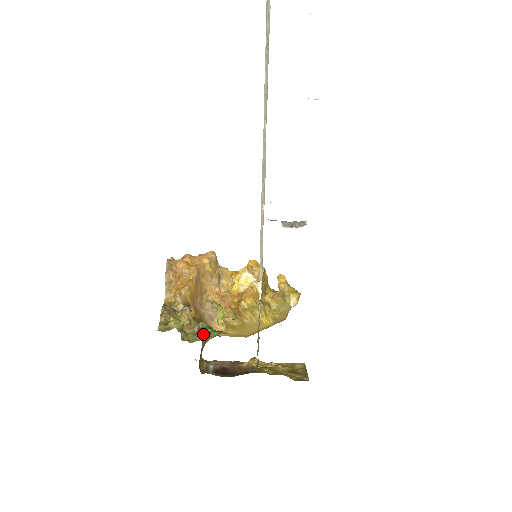
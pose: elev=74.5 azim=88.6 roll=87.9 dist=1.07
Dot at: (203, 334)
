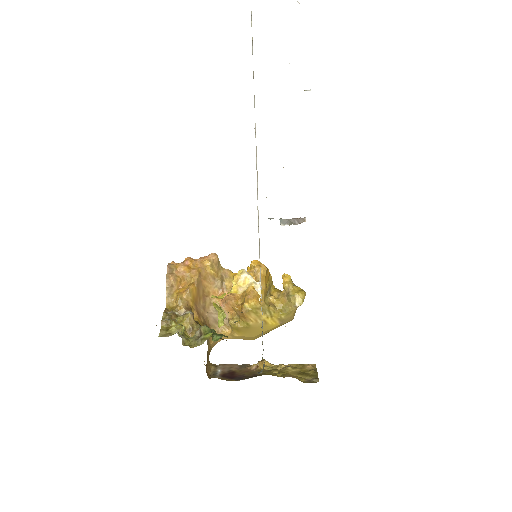
Dot at: (204, 338)
